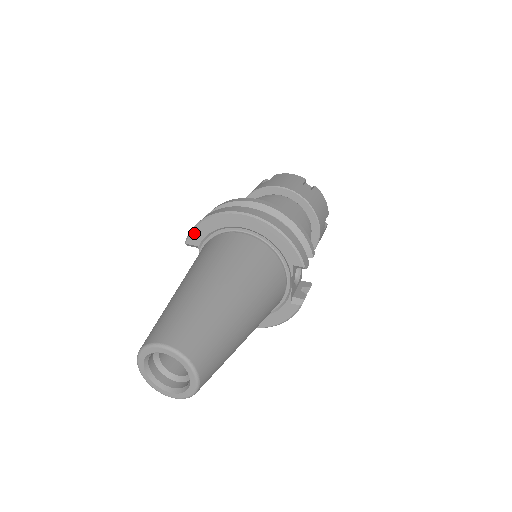
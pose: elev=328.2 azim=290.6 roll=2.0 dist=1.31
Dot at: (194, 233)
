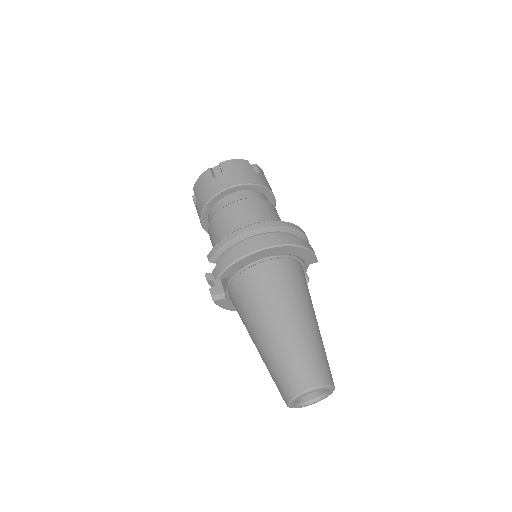
Dot at: (228, 270)
